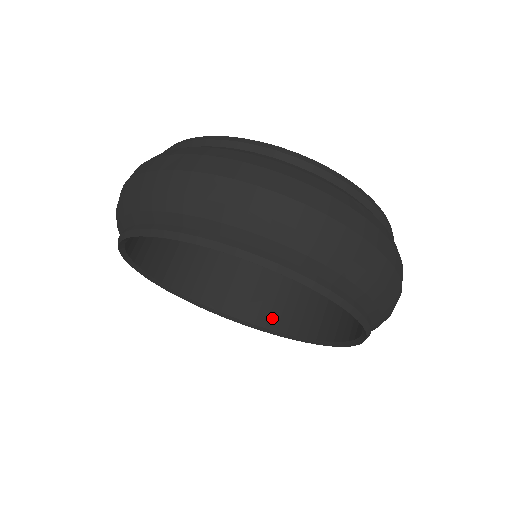
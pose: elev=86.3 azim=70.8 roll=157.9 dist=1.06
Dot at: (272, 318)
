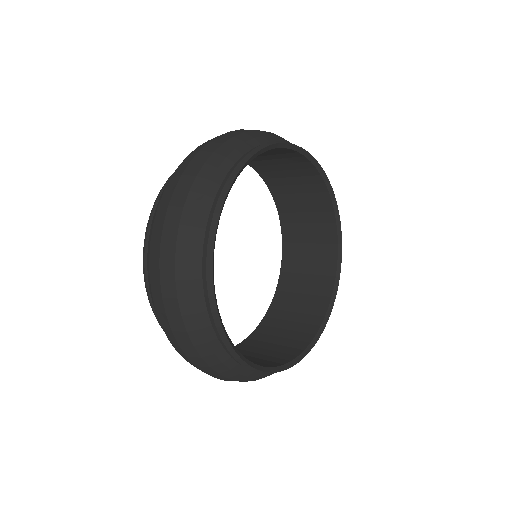
Dot at: (290, 245)
